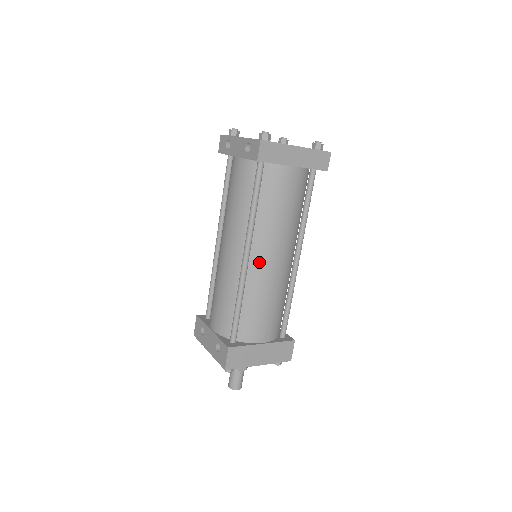
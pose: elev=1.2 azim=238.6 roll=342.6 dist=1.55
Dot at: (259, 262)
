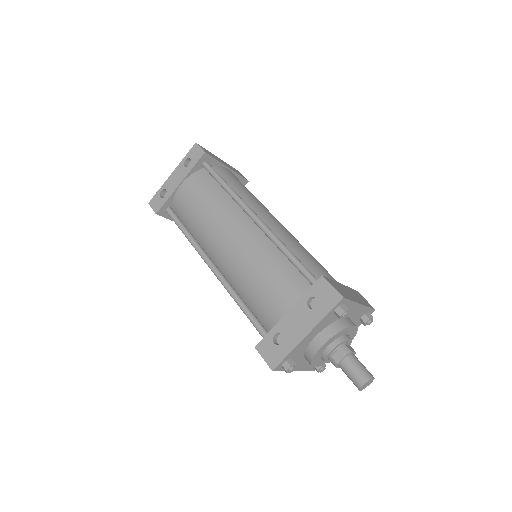
Dot at: (268, 222)
